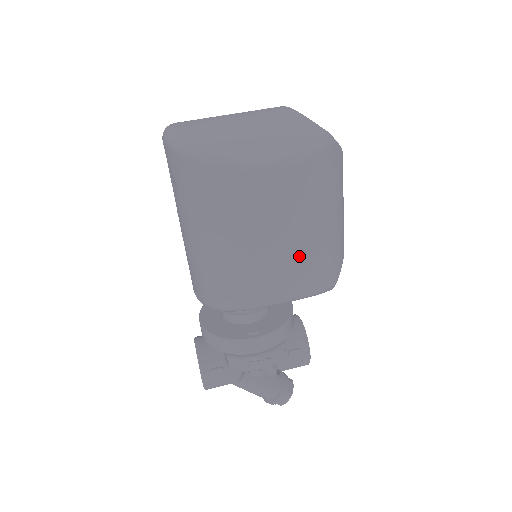
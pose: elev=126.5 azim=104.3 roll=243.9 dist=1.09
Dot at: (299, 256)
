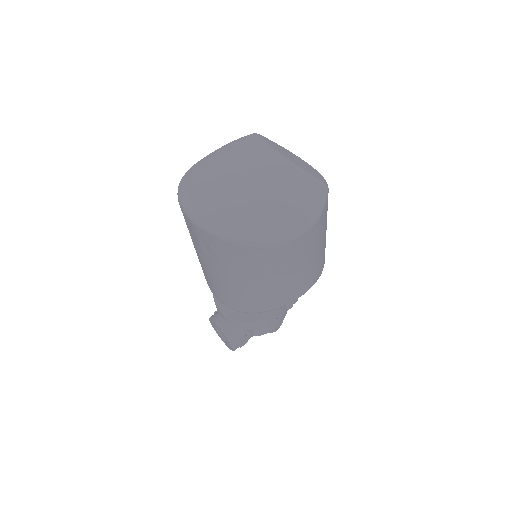
Dot at: (312, 269)
